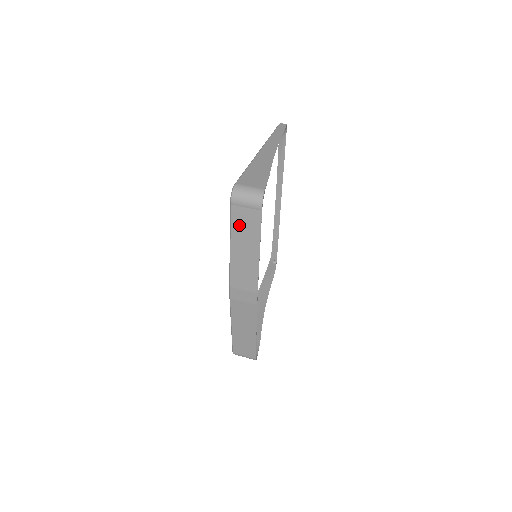
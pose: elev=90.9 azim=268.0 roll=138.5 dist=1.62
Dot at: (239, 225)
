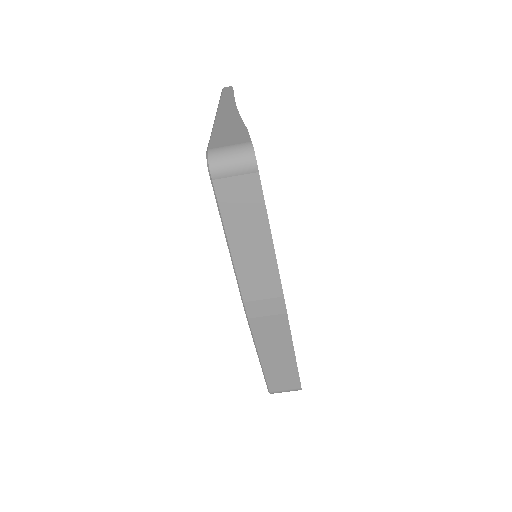
Dot at: (232, 207)
